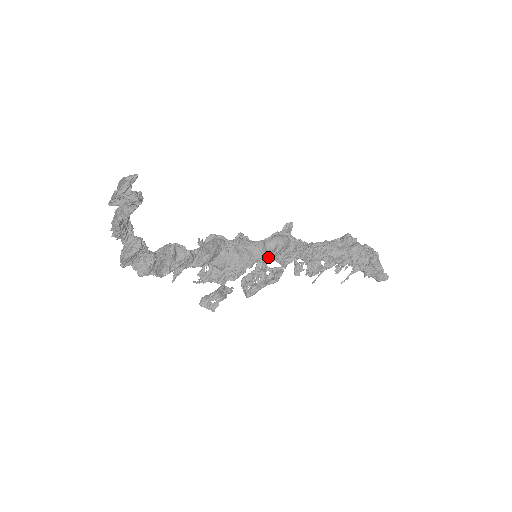
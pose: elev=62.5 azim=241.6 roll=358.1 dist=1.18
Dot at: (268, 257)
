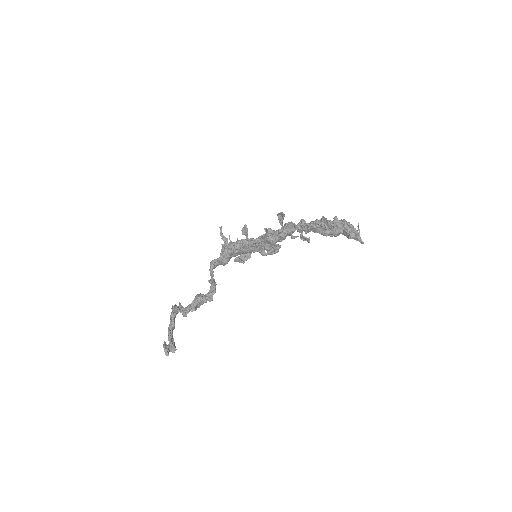
Dot at: (267, 245)
